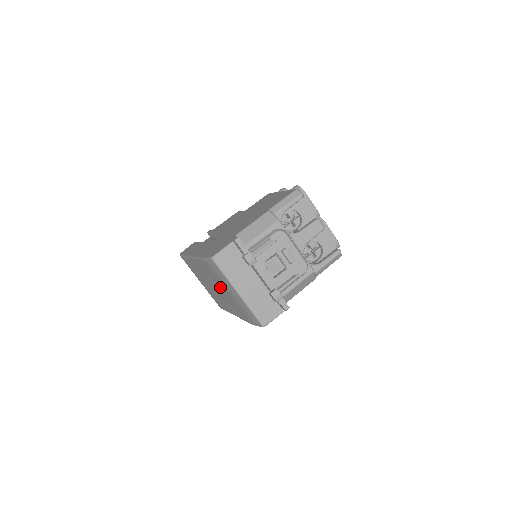
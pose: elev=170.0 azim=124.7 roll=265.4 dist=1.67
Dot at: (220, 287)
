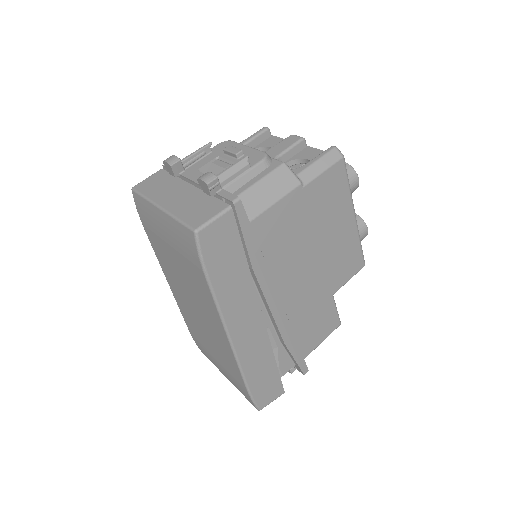
Dot at: (174, 263)
